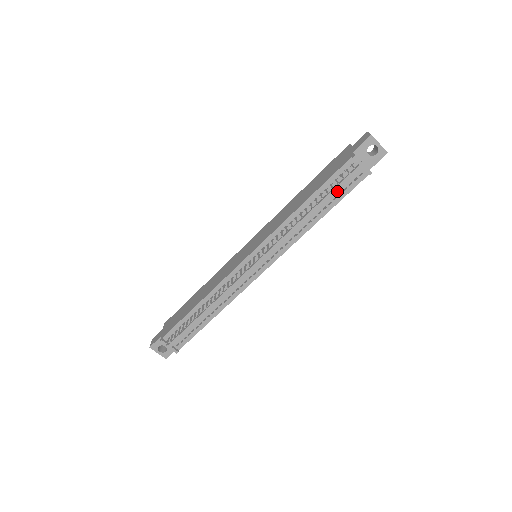
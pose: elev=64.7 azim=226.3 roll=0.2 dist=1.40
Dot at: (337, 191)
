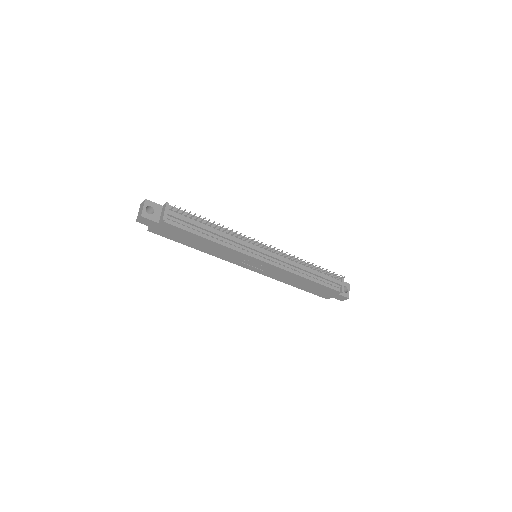
Dot at: (326, 278)
